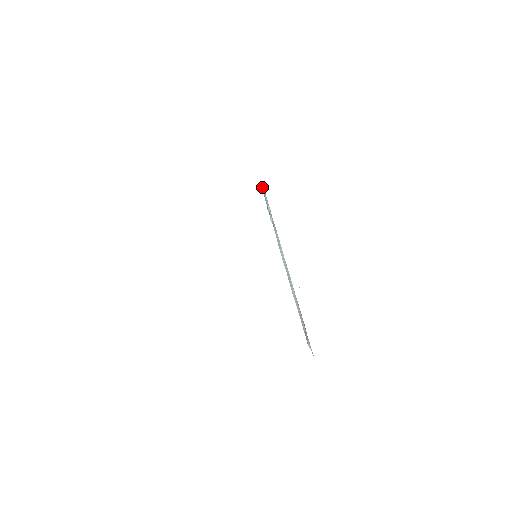
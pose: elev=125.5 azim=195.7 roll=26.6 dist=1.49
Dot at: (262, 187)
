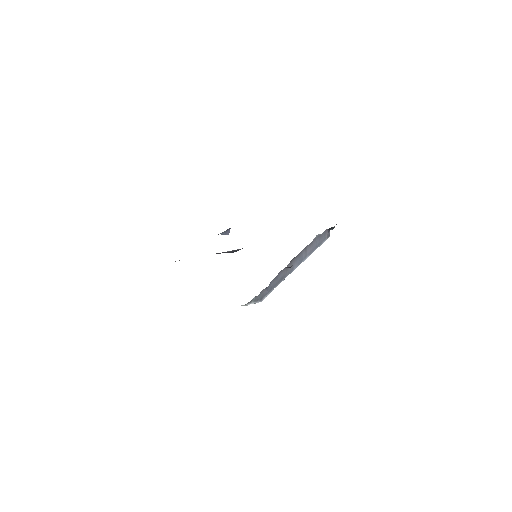
Dot at: occluded
